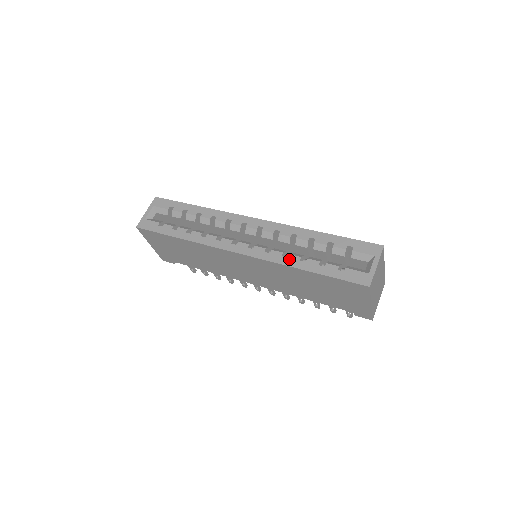
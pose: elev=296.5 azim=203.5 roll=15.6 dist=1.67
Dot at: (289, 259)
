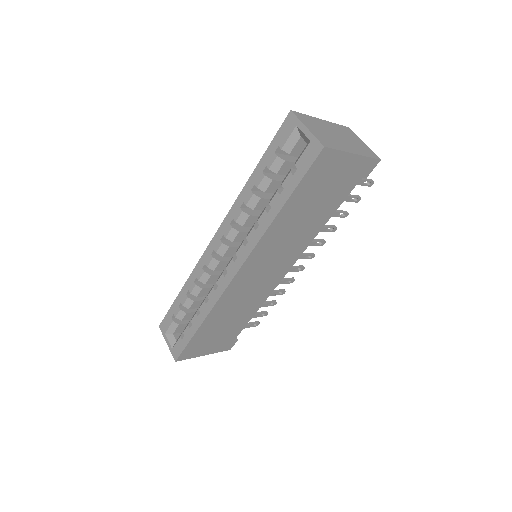
Dot at: (261, 224)
